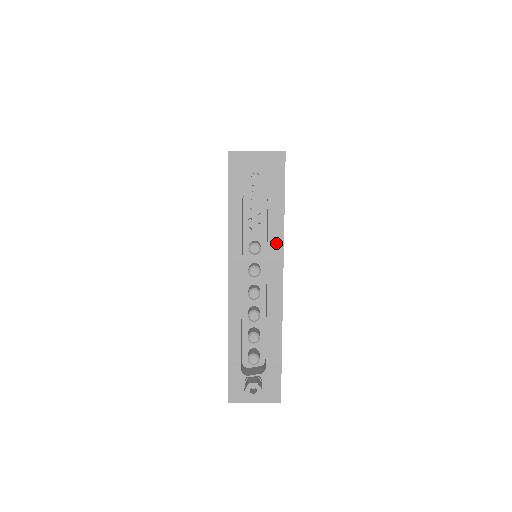
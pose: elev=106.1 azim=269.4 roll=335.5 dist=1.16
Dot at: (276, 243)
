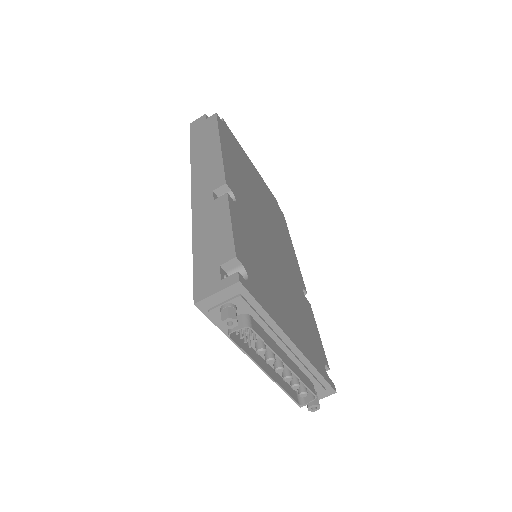
Dot at: (274, 330)
